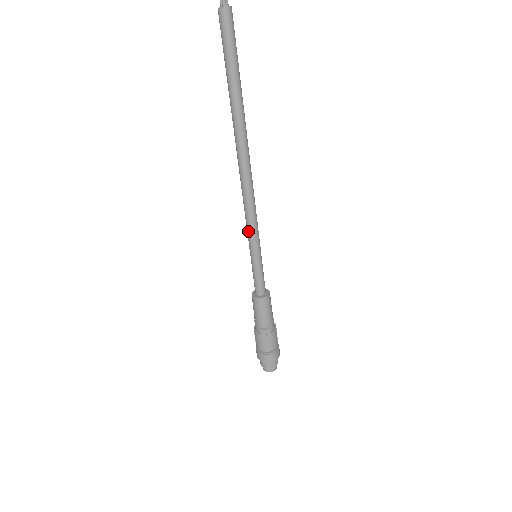
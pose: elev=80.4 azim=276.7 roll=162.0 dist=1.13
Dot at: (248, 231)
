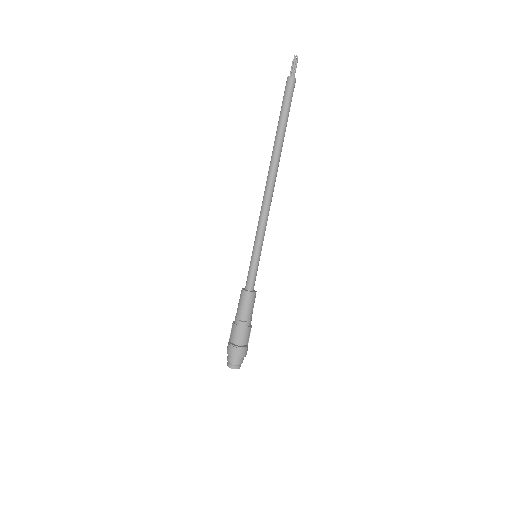
Dot at: (257, 232)
